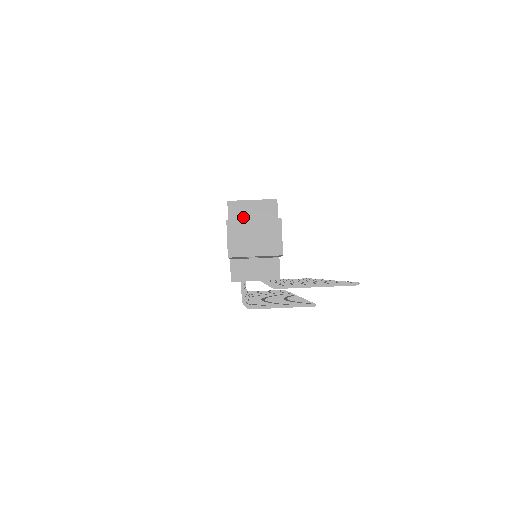
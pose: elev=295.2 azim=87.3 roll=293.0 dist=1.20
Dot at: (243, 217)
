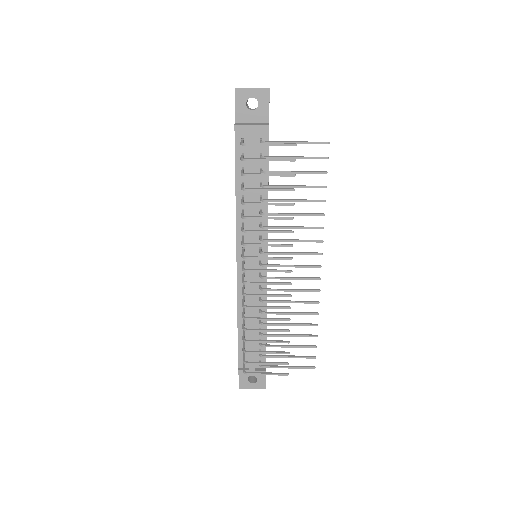
Dot at: occluded
